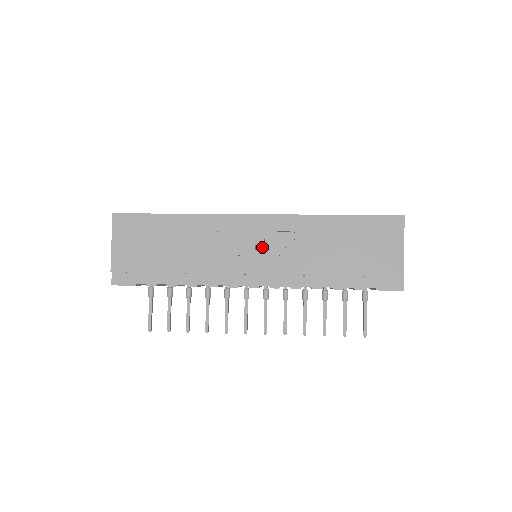
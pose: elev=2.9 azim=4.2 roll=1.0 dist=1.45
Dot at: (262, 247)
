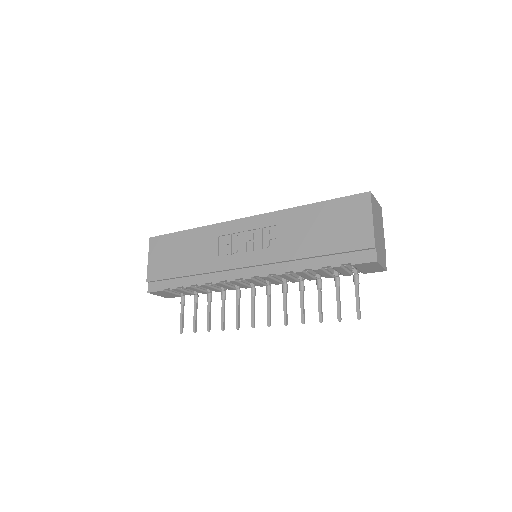
Dot at: (251, 243)
